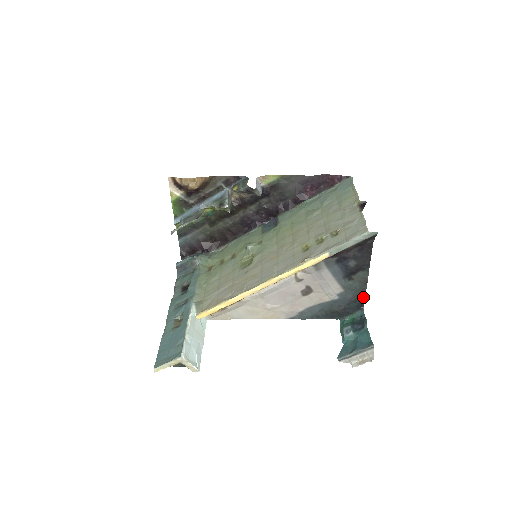
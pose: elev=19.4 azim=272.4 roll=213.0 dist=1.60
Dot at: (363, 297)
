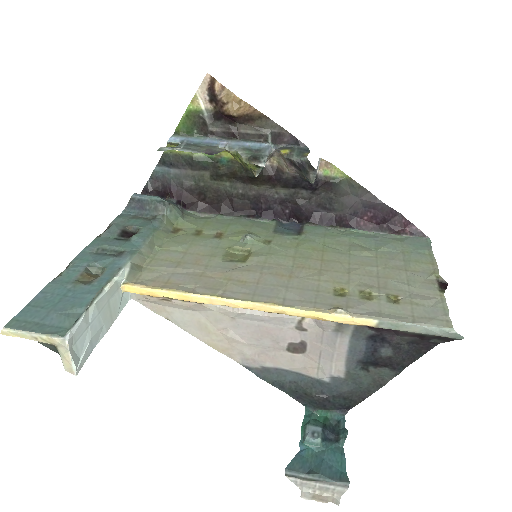
Dot at: (359, 400)
